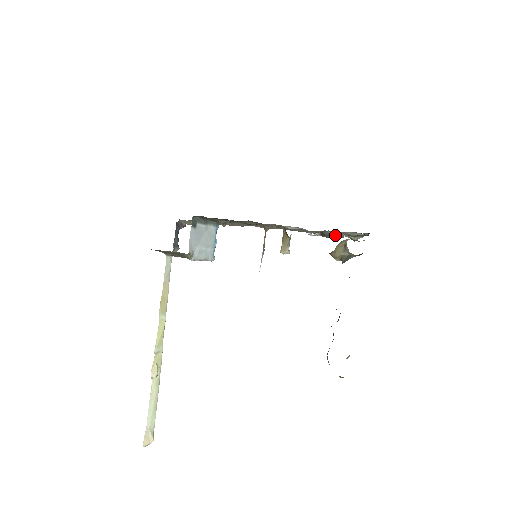
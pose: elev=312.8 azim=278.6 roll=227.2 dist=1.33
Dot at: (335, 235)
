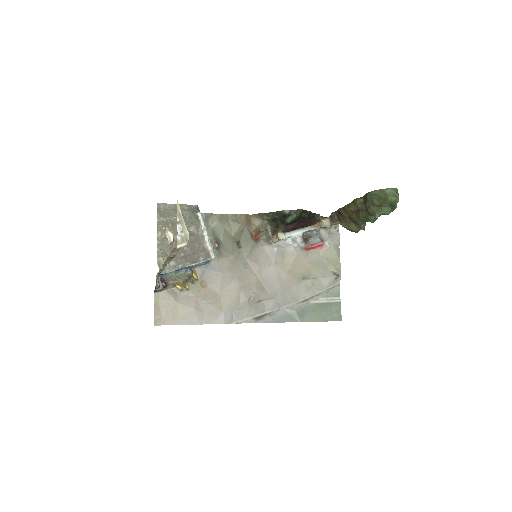
Dot at: (315, 235)
